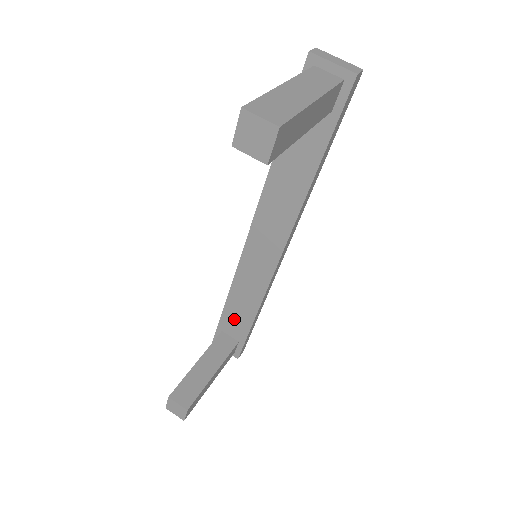
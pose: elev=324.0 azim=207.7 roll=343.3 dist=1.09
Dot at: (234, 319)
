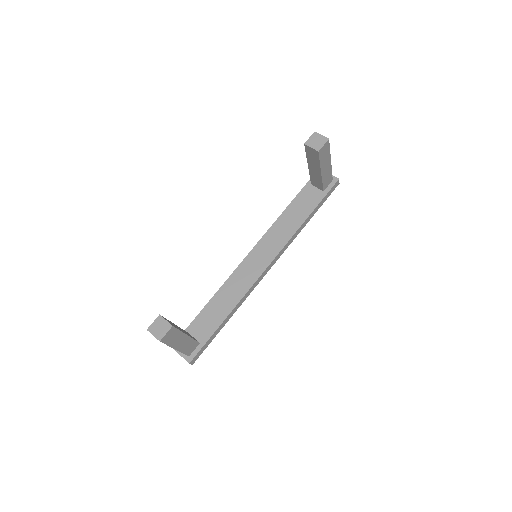
Dot at: (207, 320)
